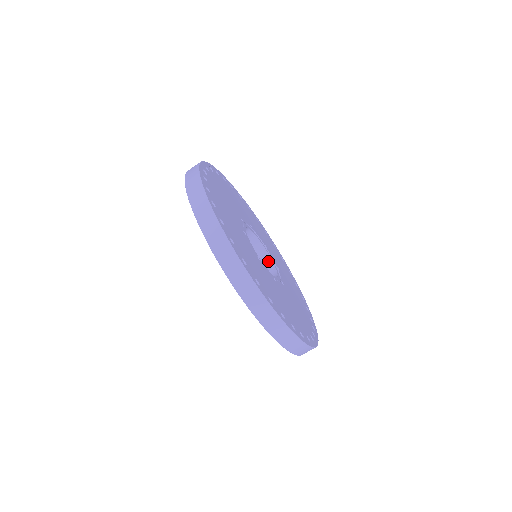
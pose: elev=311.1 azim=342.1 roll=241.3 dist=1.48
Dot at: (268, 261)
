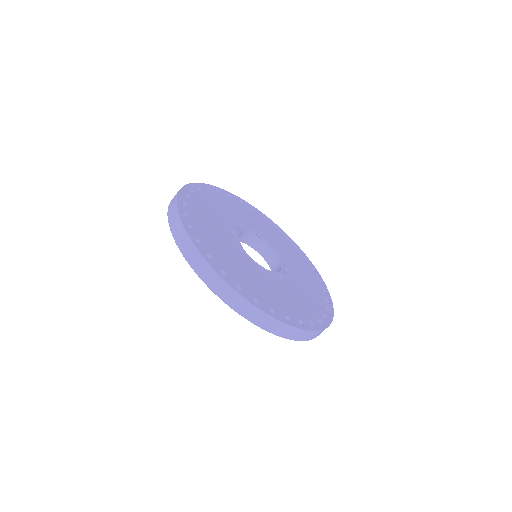
Dot at: (266, 249)
